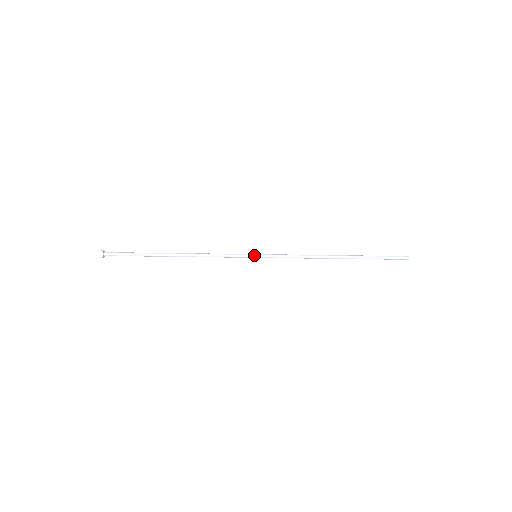
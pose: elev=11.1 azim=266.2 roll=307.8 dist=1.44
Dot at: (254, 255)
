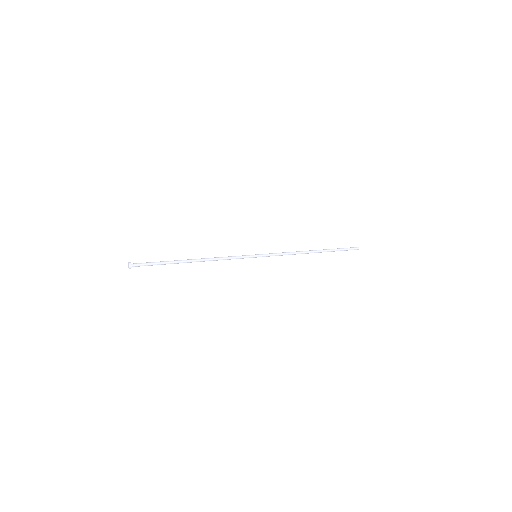
Dot at: (255, 256)
